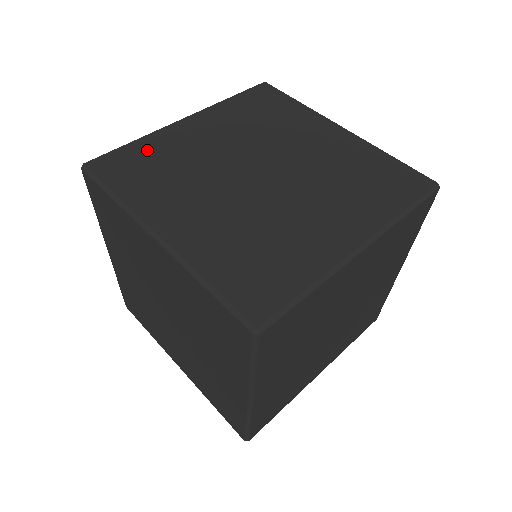
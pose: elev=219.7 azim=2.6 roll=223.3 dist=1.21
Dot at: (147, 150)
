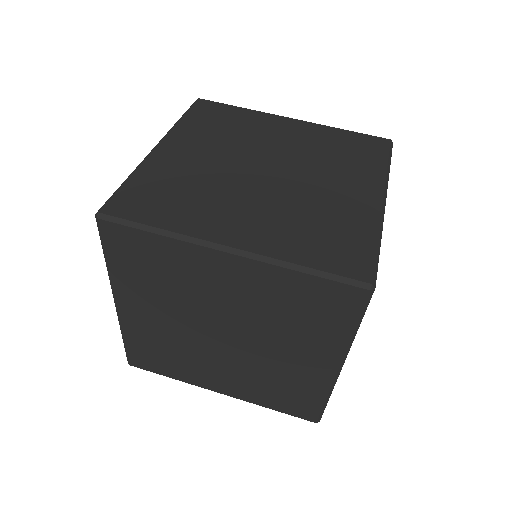
Dot at: (237, 115)
